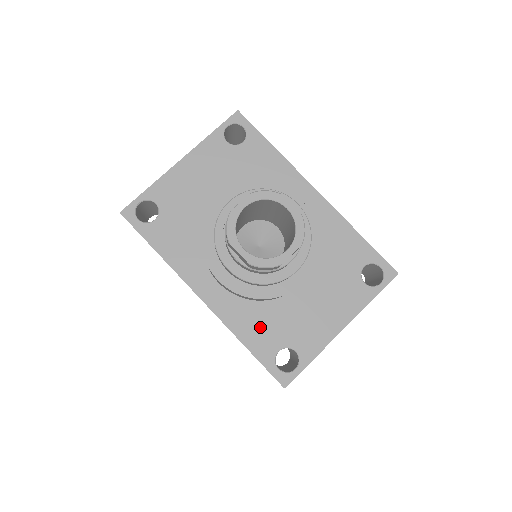
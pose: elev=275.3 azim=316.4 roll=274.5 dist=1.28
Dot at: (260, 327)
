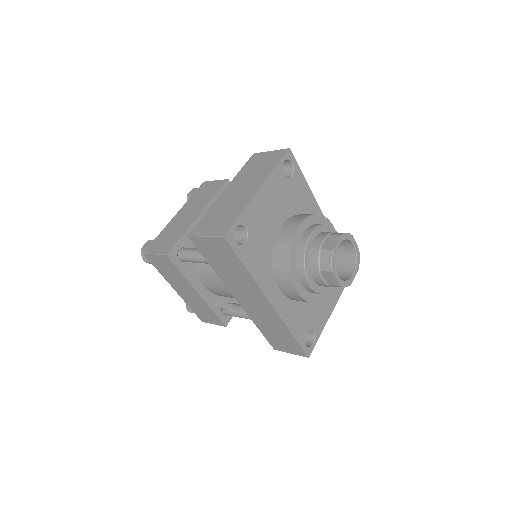
Dot at: (299, 319)
